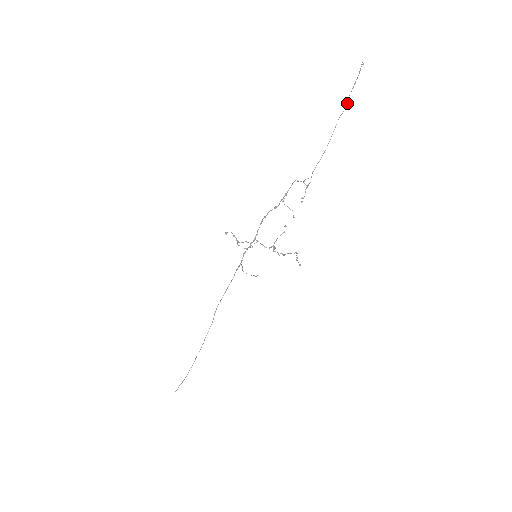
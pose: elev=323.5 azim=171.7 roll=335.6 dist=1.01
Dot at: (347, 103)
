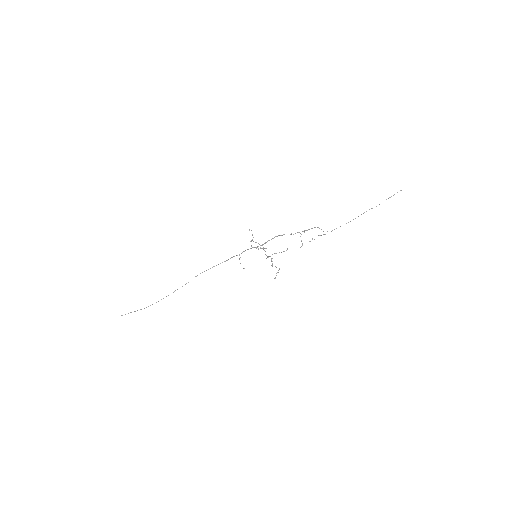
Dot at: occluded
